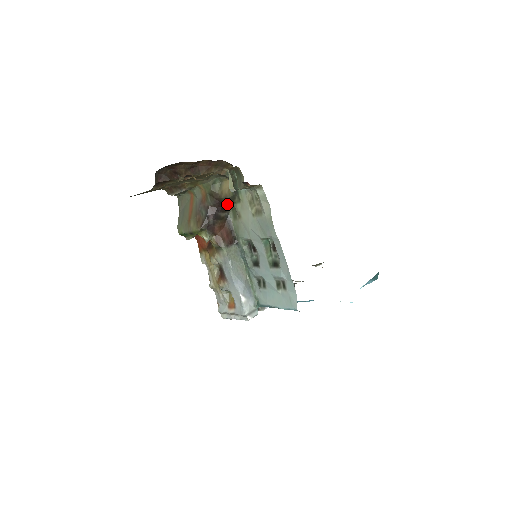
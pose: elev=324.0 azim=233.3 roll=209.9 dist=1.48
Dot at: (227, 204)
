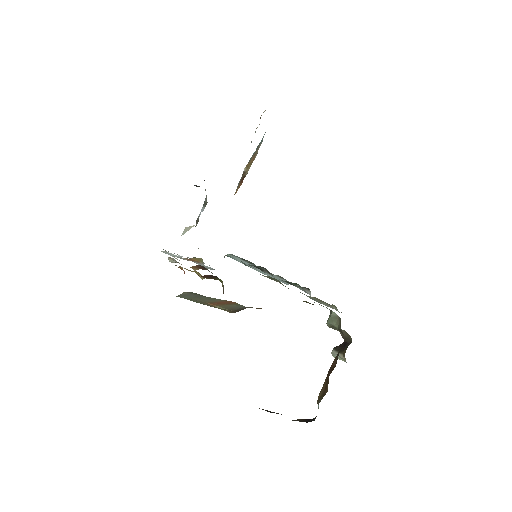
Dot at: occluded
